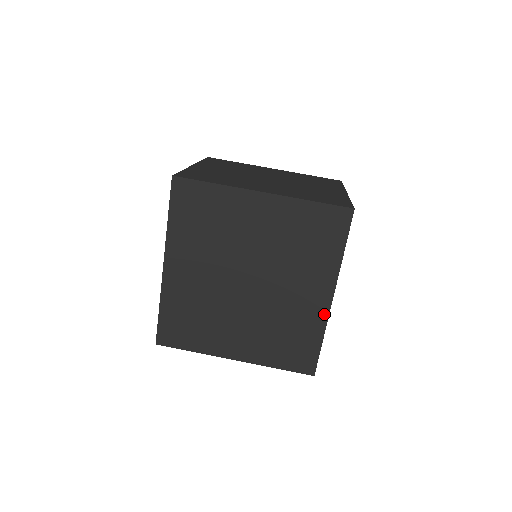
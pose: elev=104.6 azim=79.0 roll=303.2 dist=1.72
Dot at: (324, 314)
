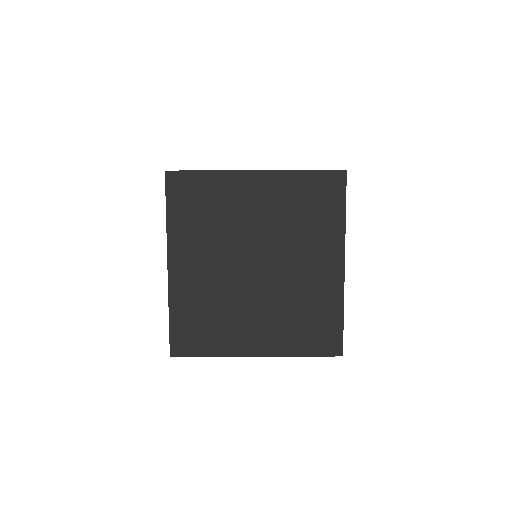
Dot at: (339, 285)
